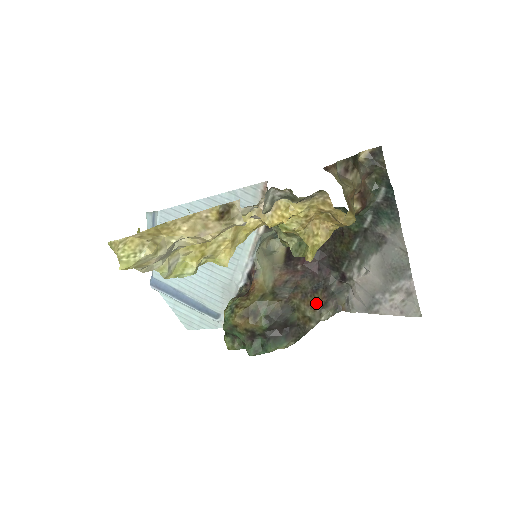
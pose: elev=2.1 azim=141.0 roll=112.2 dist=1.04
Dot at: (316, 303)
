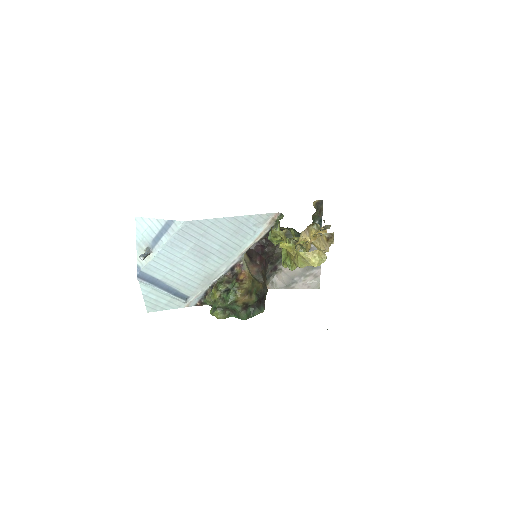
Dot at: occluded
